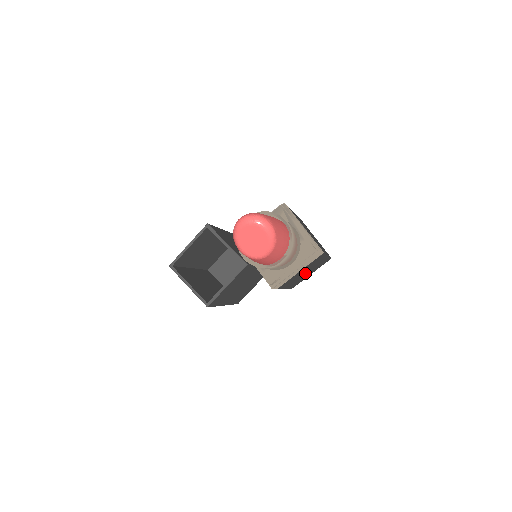
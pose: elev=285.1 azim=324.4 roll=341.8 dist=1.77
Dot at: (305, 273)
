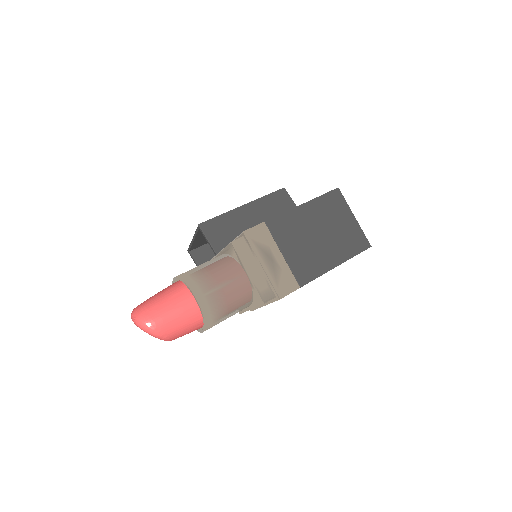
Dot at: occluded
